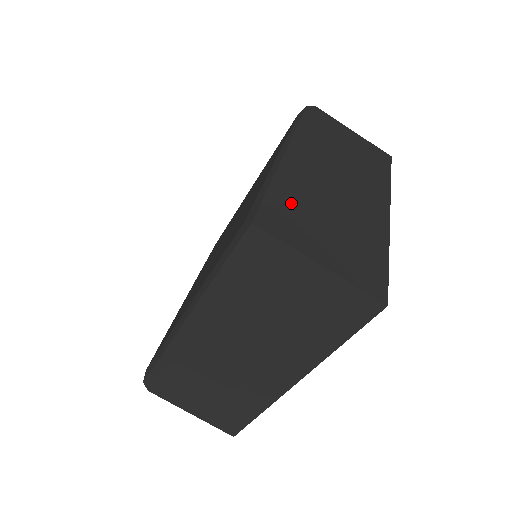
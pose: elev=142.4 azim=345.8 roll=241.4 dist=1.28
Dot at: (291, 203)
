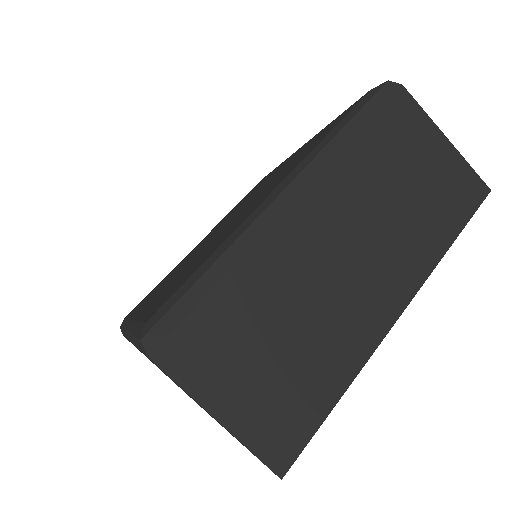
Dot at: occluded
